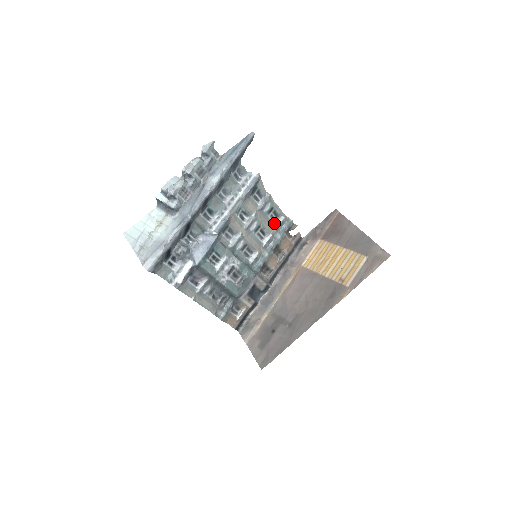
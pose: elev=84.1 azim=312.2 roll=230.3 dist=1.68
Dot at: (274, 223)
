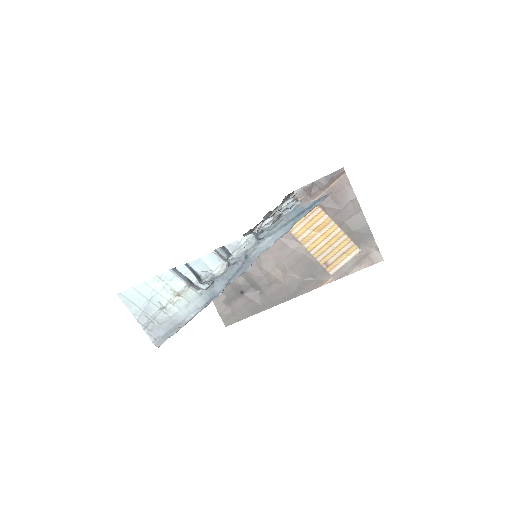
Dot at: (281, 207)
